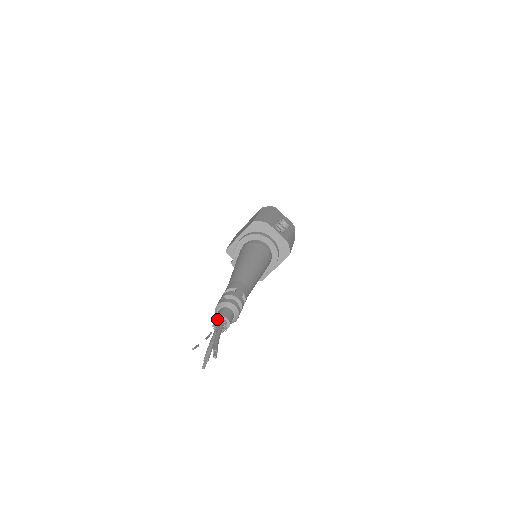
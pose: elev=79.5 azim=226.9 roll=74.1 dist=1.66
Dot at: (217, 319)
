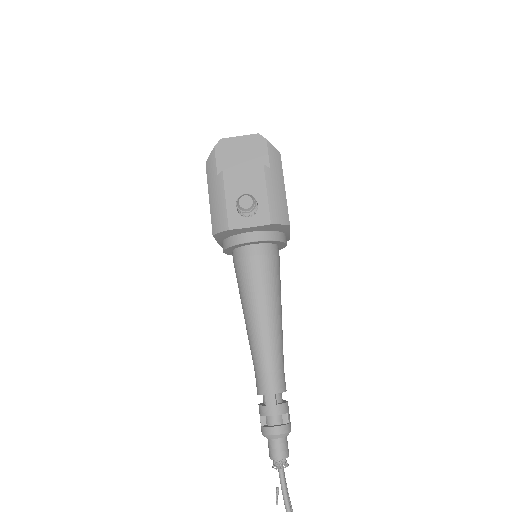
Dot at: (272, 458)
